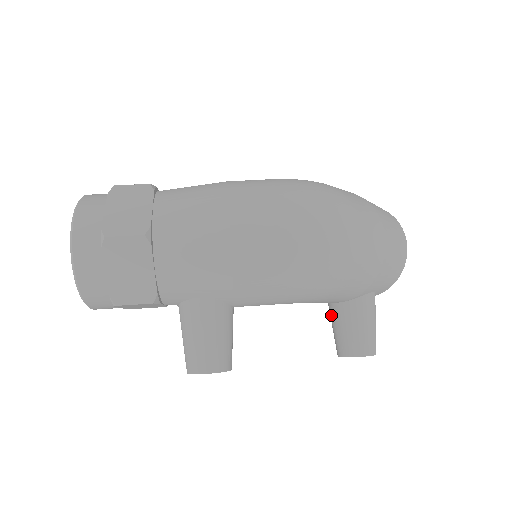
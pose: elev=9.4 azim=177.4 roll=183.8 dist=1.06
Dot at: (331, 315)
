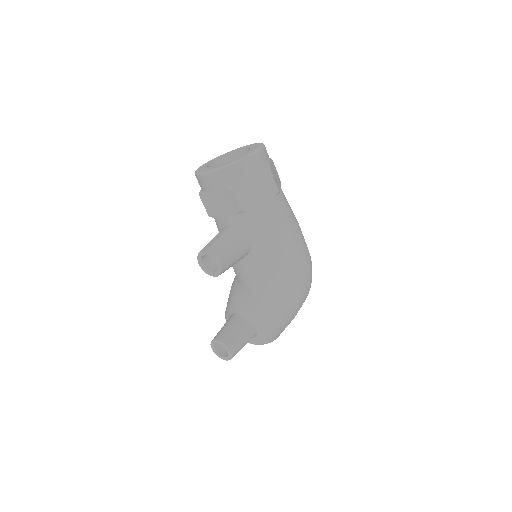
Dot at: (233, 320)
